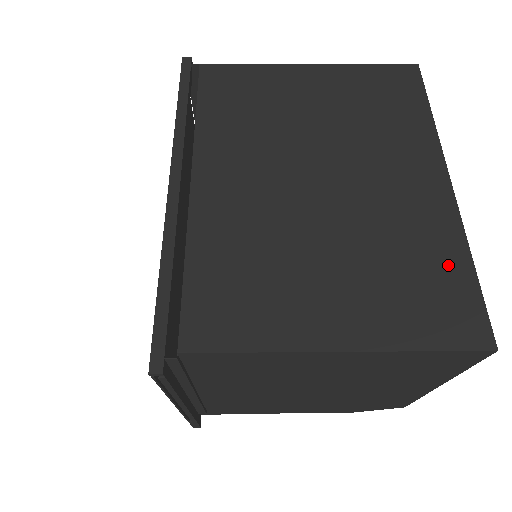
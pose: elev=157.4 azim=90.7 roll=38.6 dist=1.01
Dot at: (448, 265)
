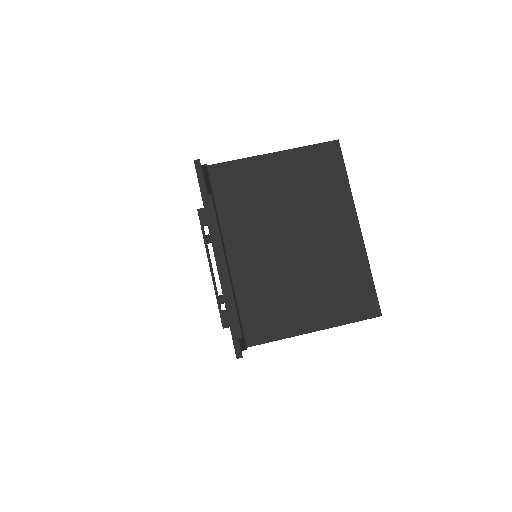
Dot at: (360, 278)
